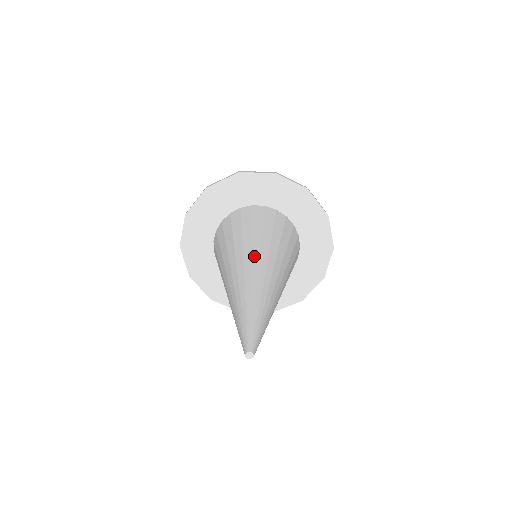
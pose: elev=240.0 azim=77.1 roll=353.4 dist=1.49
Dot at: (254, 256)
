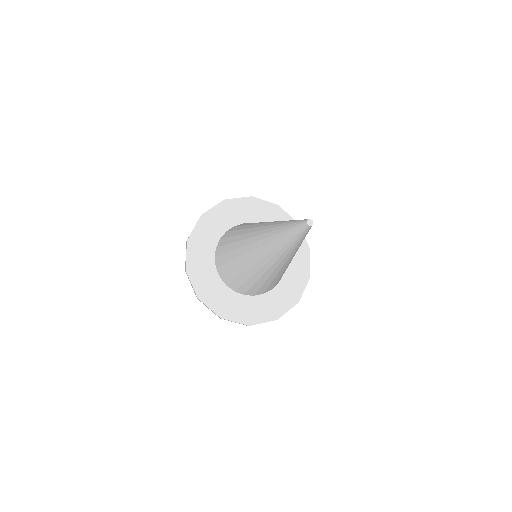
Dot at: occluded
